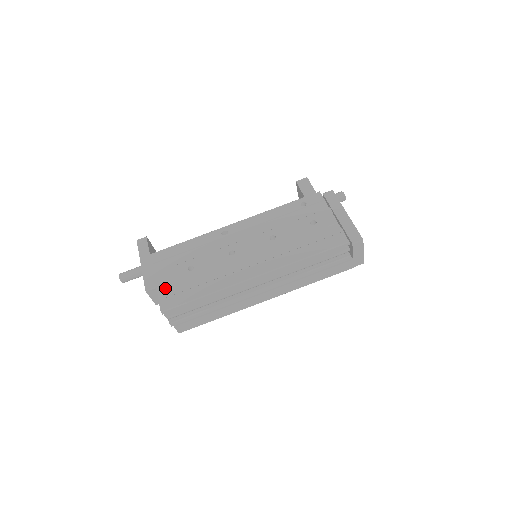
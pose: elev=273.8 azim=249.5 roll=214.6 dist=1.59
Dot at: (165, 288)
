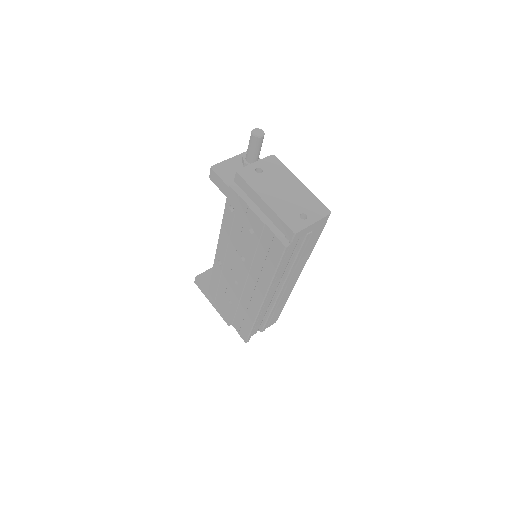
Dot at: (233, 323)
